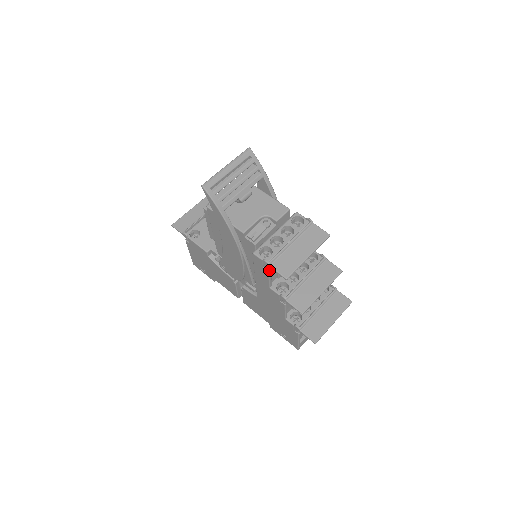
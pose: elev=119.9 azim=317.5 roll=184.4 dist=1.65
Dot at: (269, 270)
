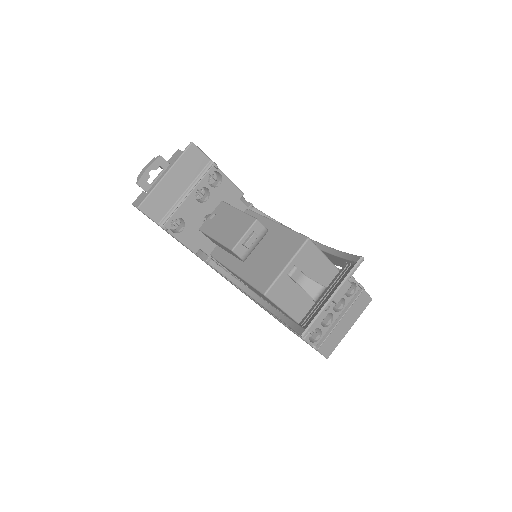
Dot at: occluded
